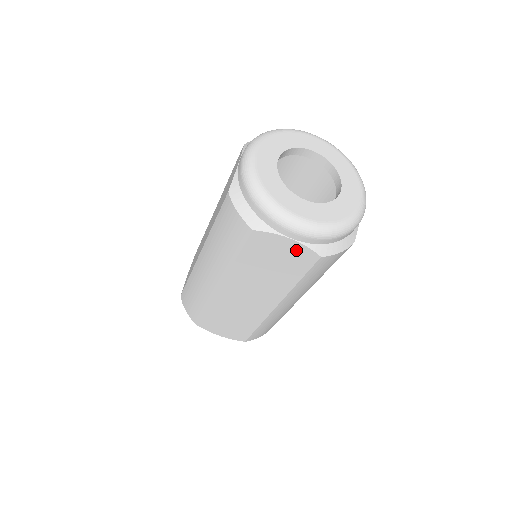
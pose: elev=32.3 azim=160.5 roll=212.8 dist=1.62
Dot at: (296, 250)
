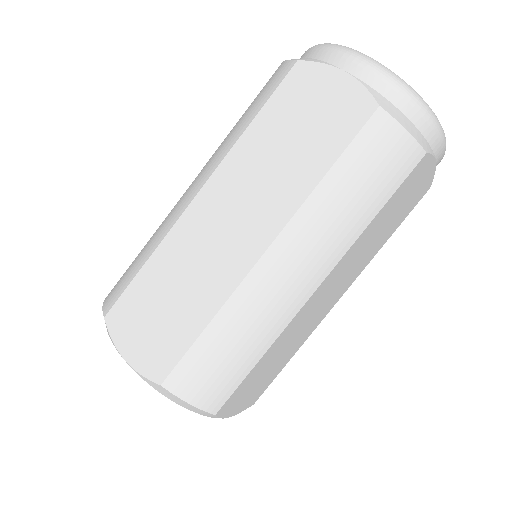
Dot at: (345, 95)
